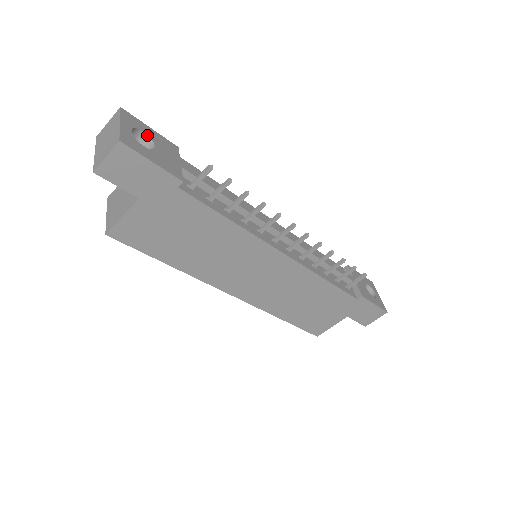
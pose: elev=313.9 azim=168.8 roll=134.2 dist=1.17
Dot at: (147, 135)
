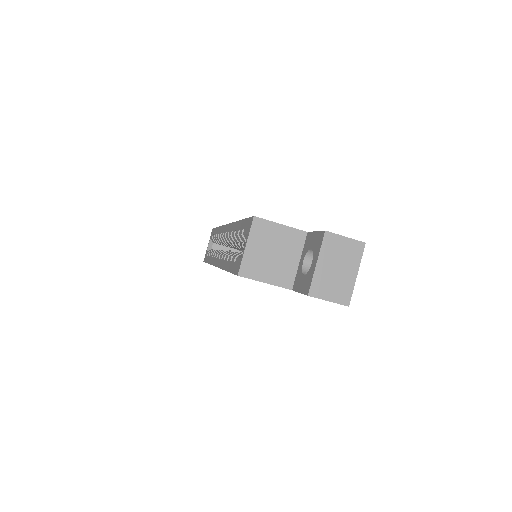
Dot at: occluded
